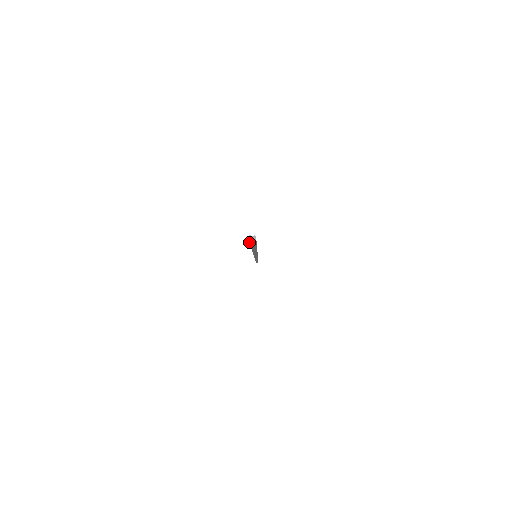
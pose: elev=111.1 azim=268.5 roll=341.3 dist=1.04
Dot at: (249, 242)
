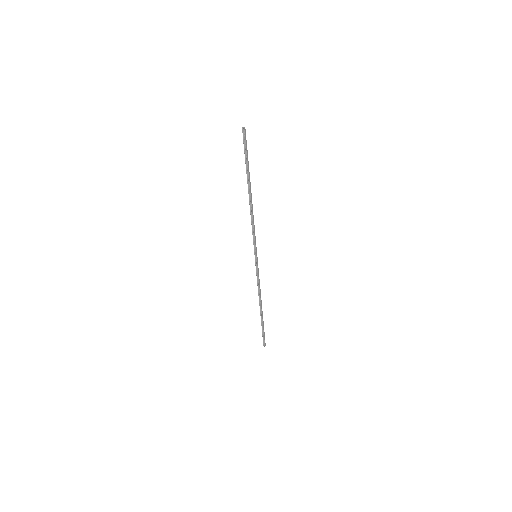
Dot at: (242, 130)
